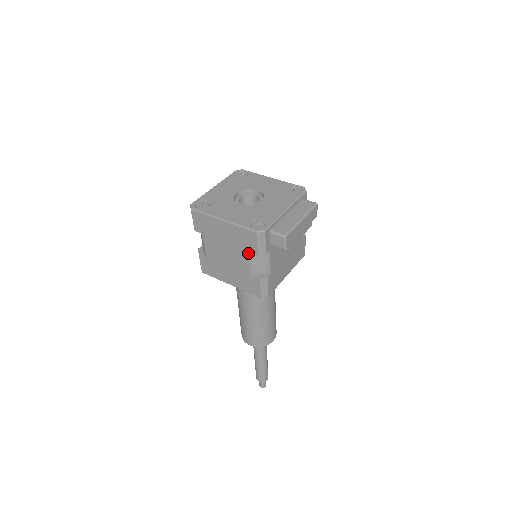
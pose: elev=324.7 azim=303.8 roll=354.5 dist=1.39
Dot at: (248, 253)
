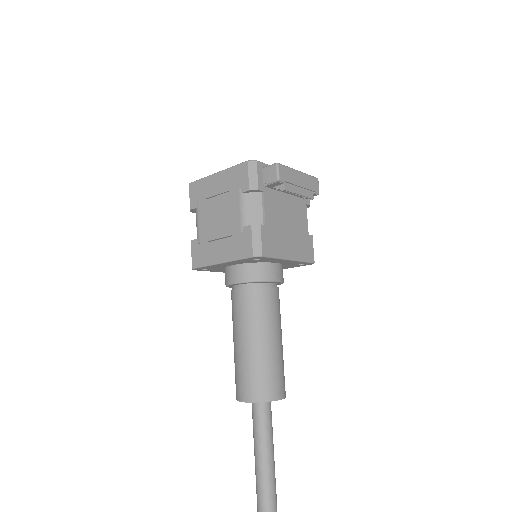
Dot at: (239, 196)
